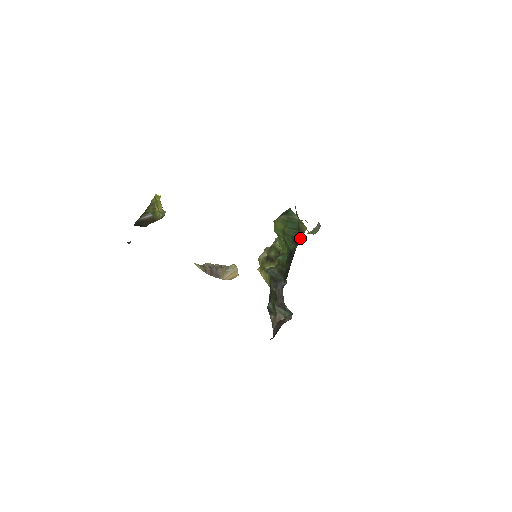
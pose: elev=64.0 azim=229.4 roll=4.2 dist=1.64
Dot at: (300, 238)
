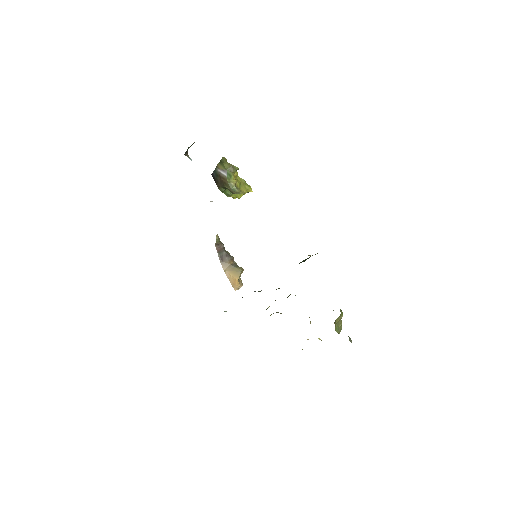
Dot at: occluded
